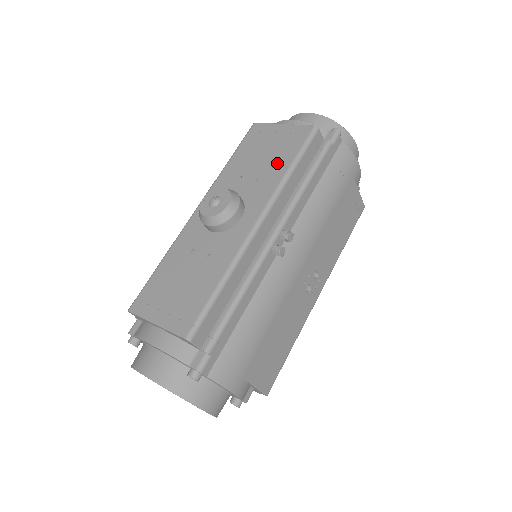
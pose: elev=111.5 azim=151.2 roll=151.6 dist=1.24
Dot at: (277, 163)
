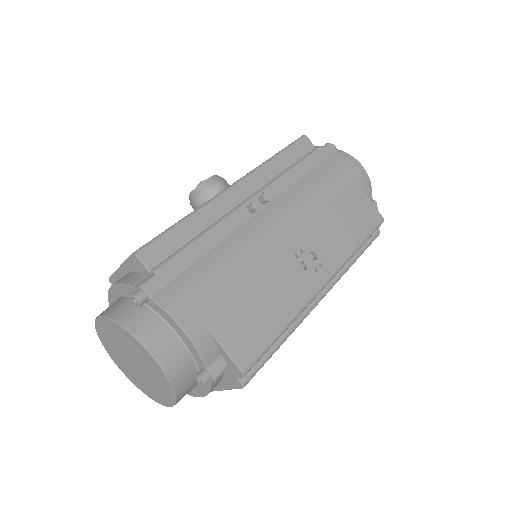
Dot at: occluded
